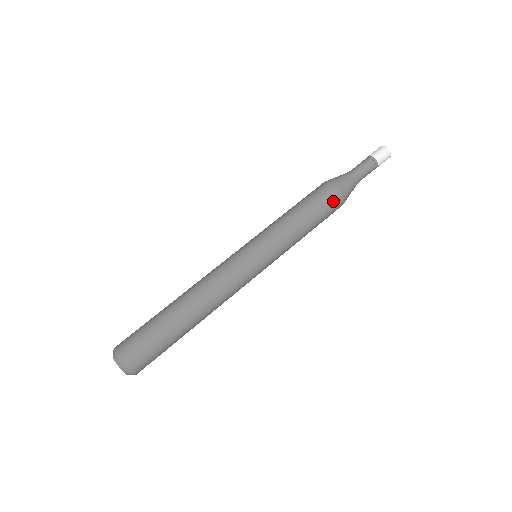
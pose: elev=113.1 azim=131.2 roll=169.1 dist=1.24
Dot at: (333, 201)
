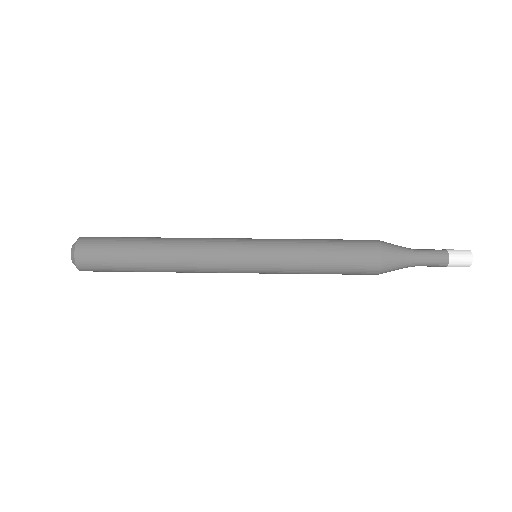
Dot at: (366, 266)
